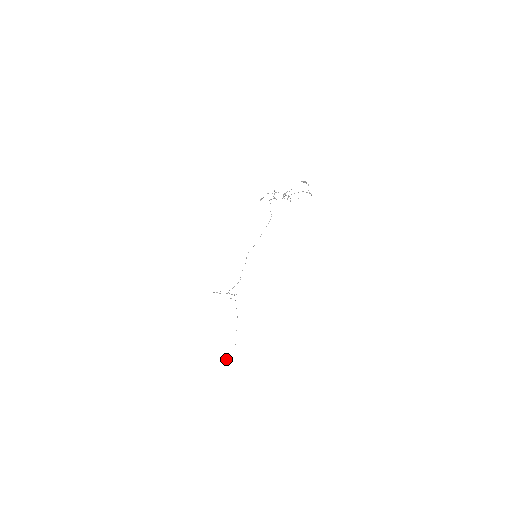
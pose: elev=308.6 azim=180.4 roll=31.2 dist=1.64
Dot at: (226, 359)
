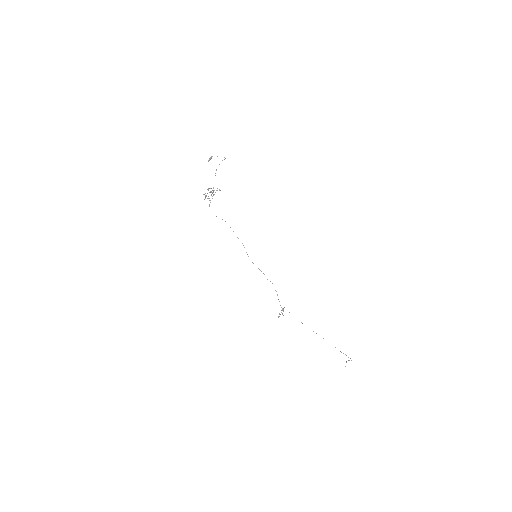
Dot at: occluded
